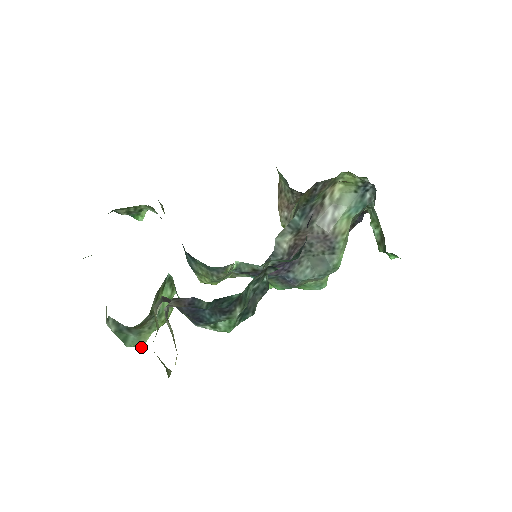
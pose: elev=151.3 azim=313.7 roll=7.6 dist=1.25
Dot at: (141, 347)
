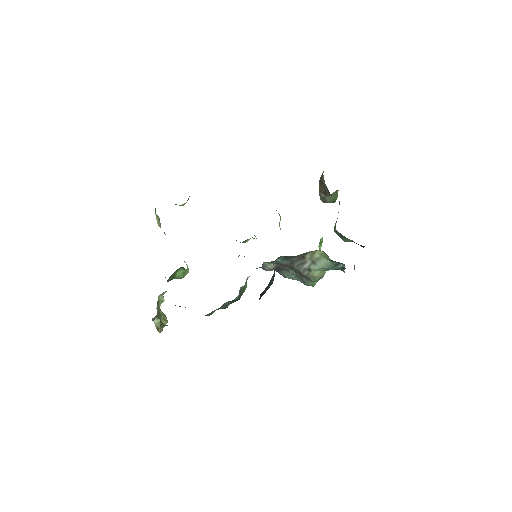
Dot at: occluded
